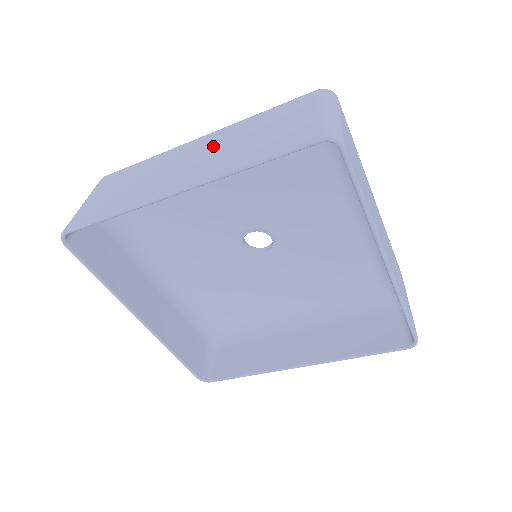
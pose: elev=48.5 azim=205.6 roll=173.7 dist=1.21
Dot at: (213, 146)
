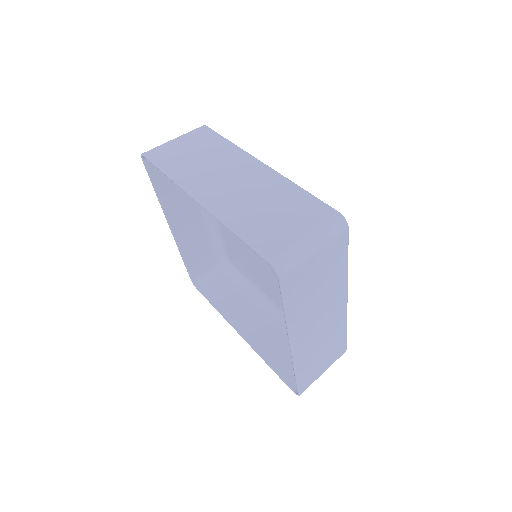
Dot at: (252, 184)
